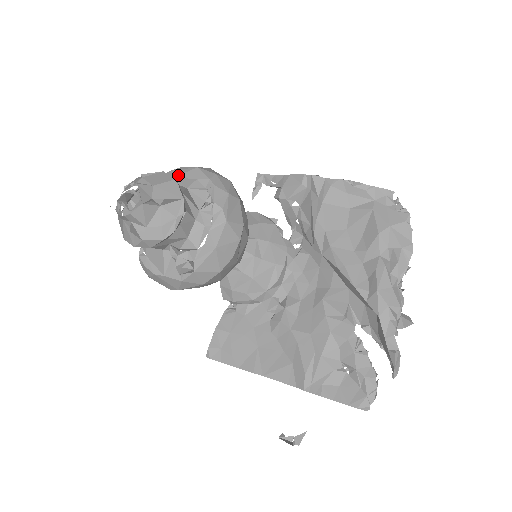
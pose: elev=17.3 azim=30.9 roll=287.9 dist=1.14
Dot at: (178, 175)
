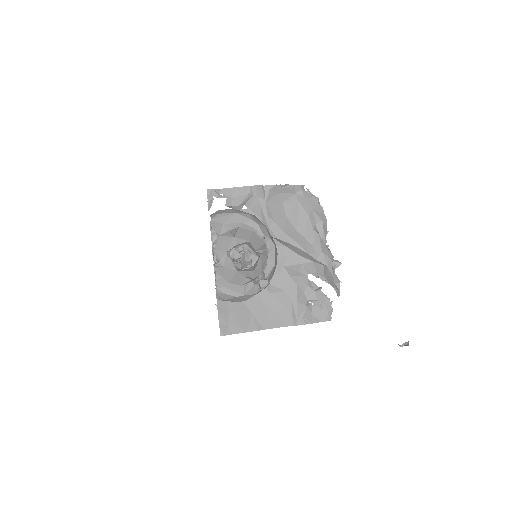
Dot at: (225, 222)
